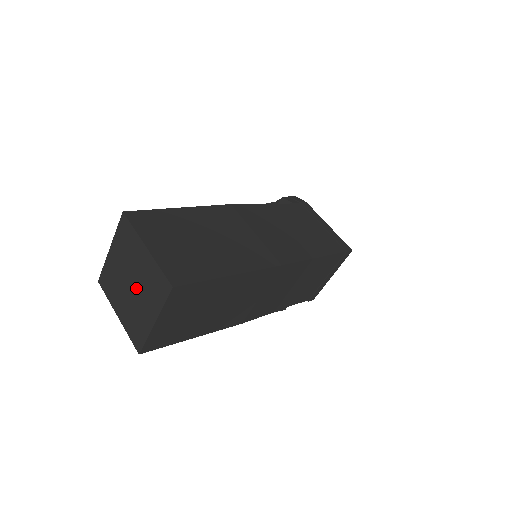
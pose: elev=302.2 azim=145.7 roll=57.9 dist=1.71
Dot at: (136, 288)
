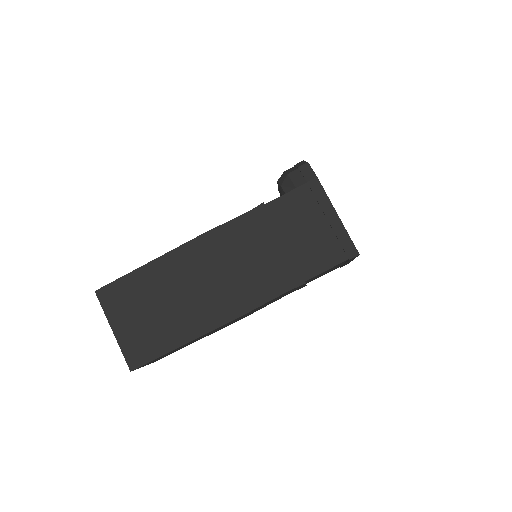
Dot at: occluded
